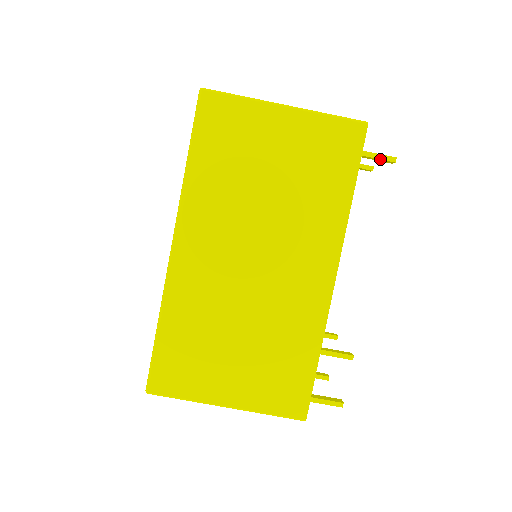
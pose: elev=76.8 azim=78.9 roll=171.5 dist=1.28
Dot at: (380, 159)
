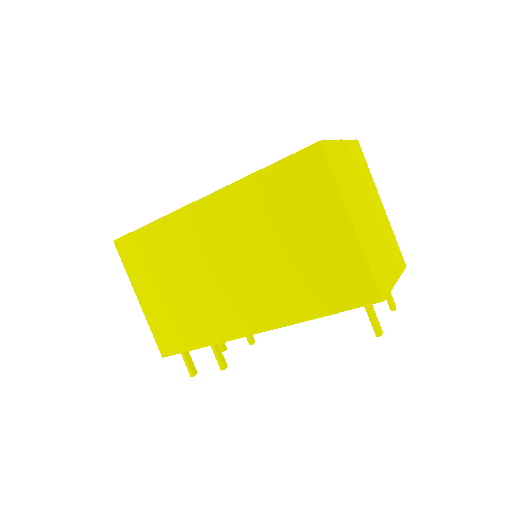
Dot at: (371, 323)
